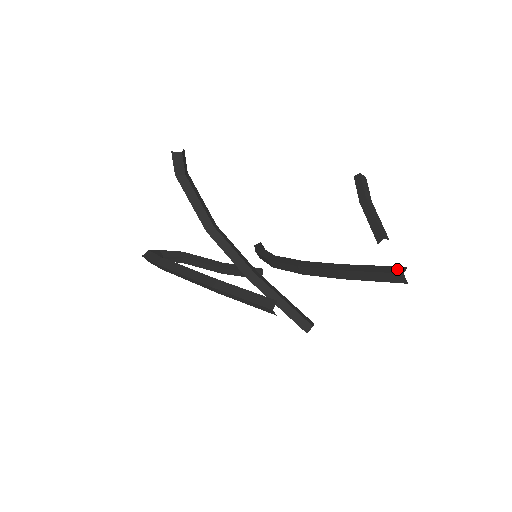
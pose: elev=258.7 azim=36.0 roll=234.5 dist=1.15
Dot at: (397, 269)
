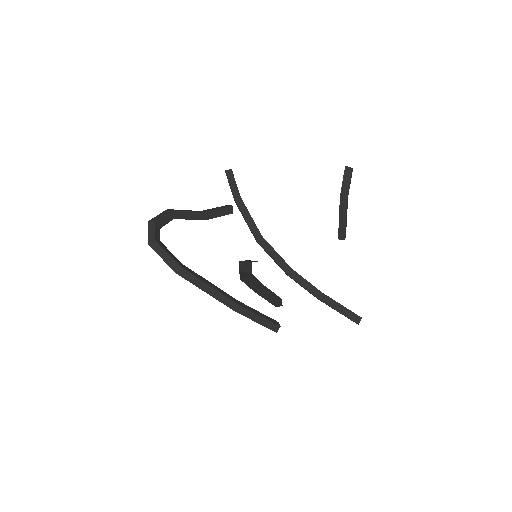
Dot at: (356, 318)
